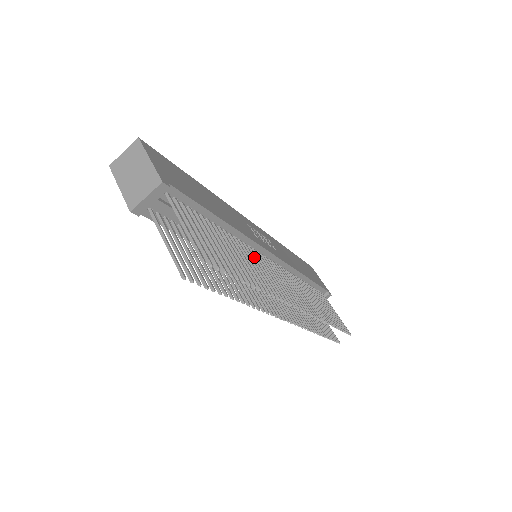
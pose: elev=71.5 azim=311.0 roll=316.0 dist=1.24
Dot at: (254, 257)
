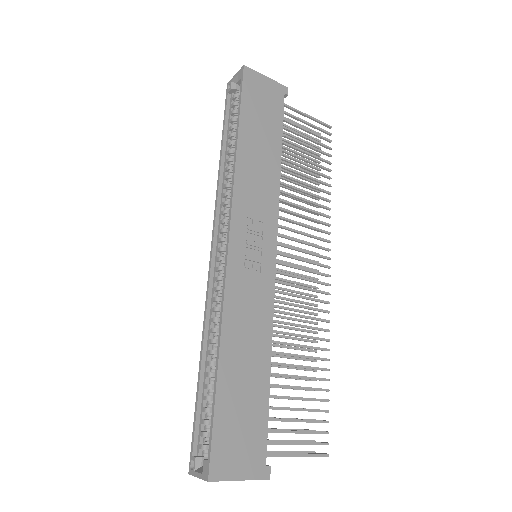
Dot at: (287, 312)
